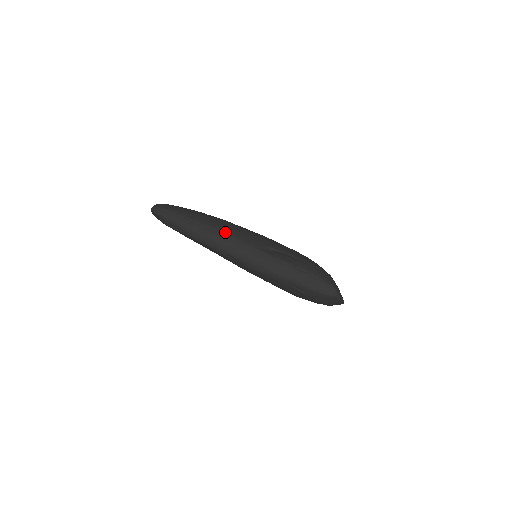
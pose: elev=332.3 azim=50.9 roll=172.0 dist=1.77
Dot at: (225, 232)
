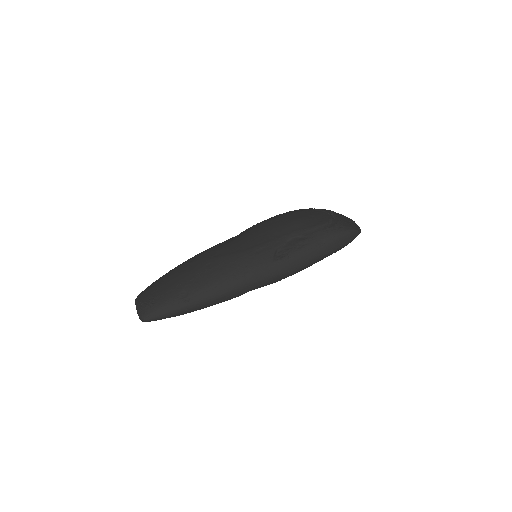
Dot at: (231, 279)
